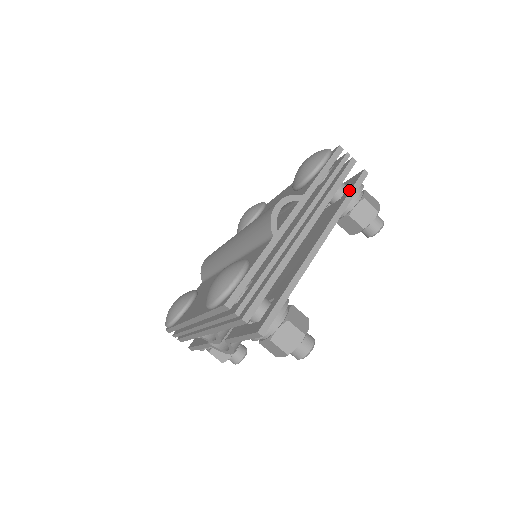
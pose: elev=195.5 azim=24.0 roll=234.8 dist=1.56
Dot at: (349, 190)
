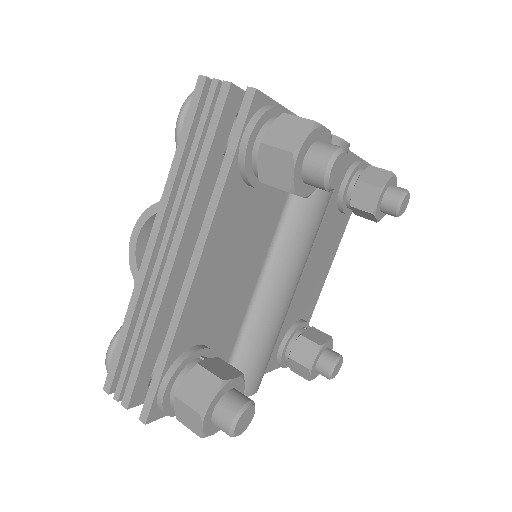
Dot at: (230, 145)
